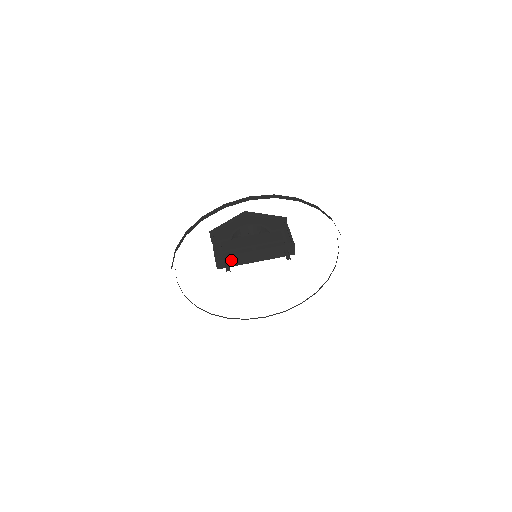
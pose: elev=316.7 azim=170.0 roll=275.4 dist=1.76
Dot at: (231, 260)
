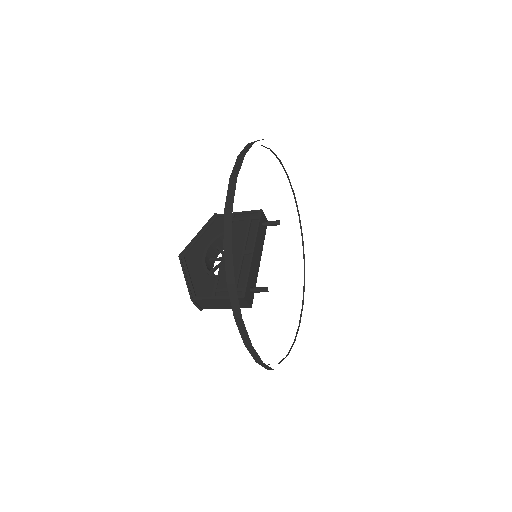
Dot at: (250, 284)
